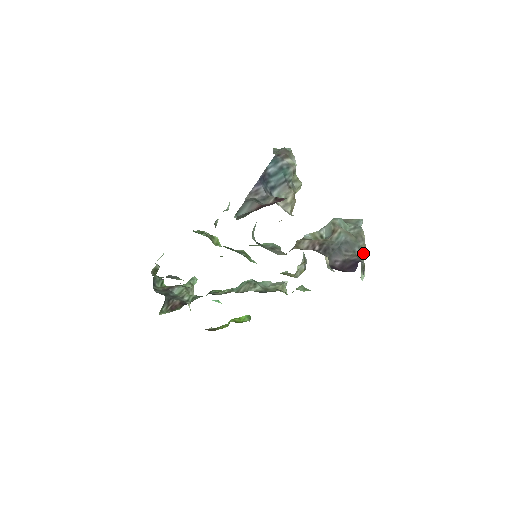
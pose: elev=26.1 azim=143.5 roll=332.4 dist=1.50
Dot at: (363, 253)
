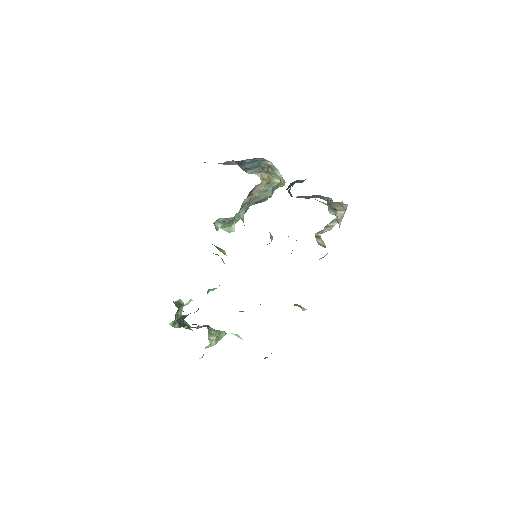
Dot at: (342, 213)
